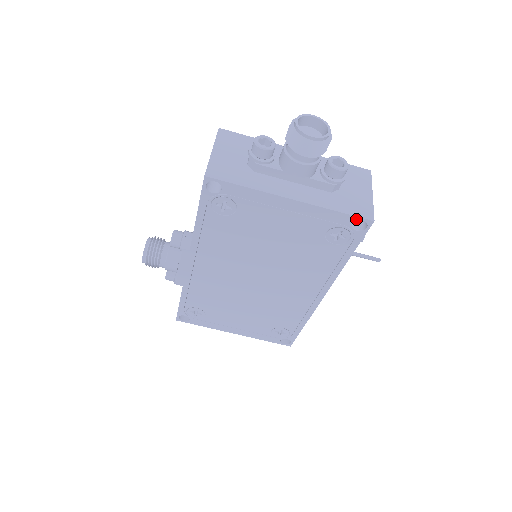
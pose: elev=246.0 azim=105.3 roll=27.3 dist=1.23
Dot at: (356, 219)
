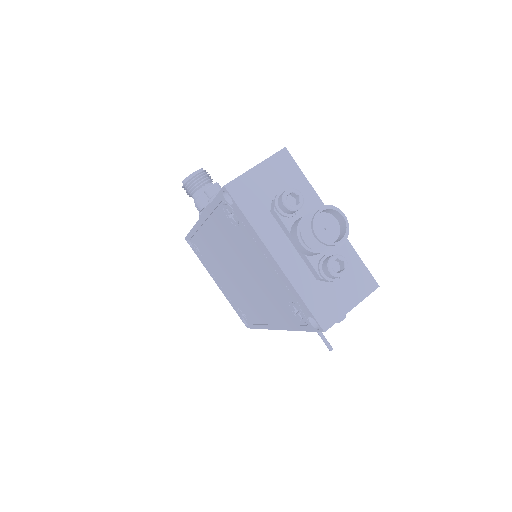
Dot at: (313, 317)
